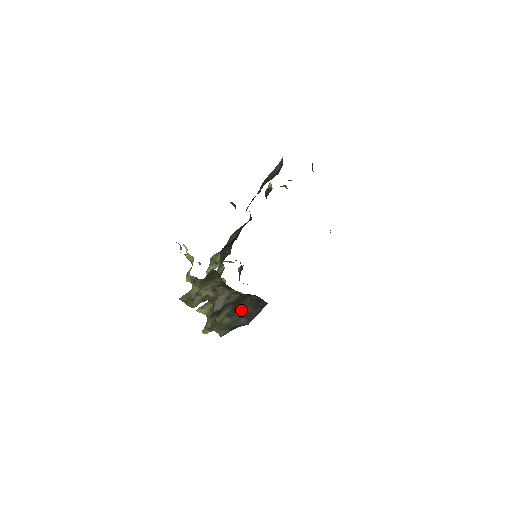
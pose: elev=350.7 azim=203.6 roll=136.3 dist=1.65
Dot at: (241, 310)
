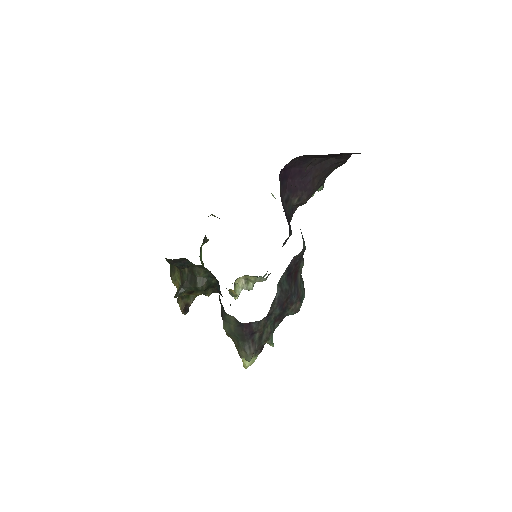
Dot at: occluded
